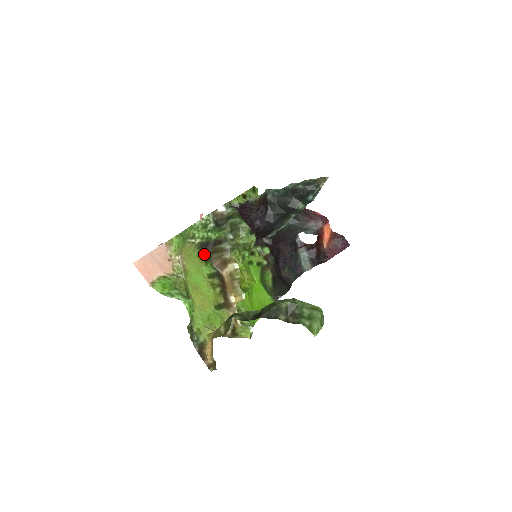
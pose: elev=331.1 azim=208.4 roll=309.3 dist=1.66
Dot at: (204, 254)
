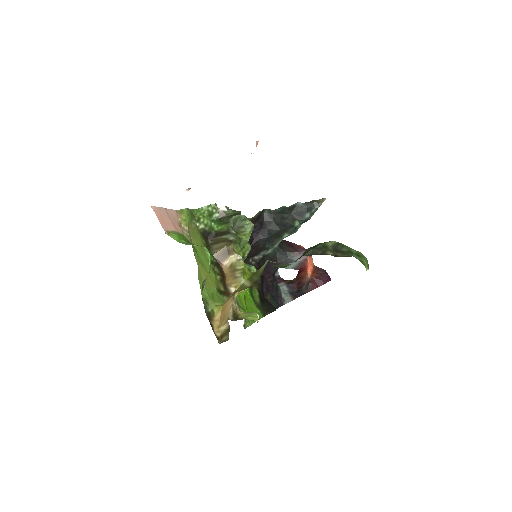
Dot at: (205, 242)
